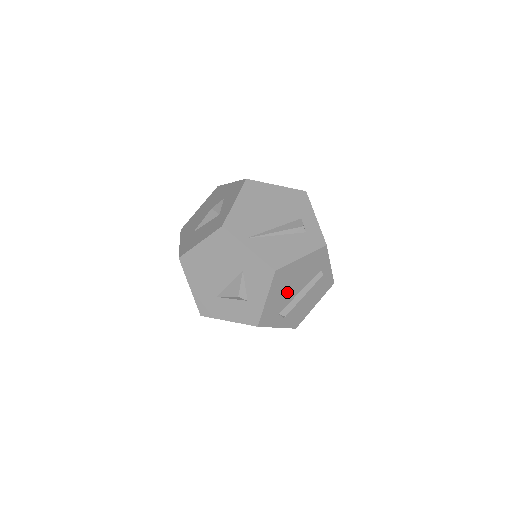
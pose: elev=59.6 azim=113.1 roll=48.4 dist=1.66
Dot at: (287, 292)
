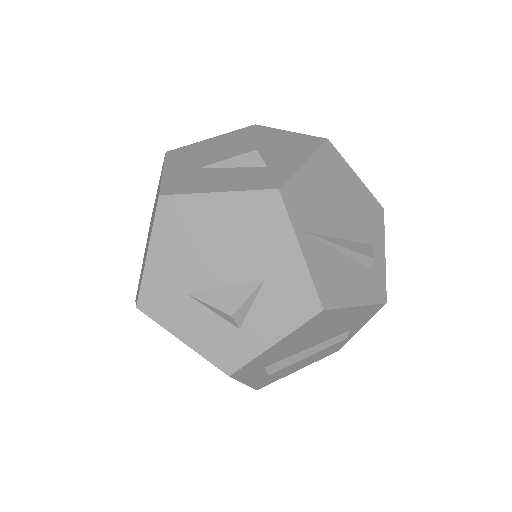
Dot at: (300, 343)
